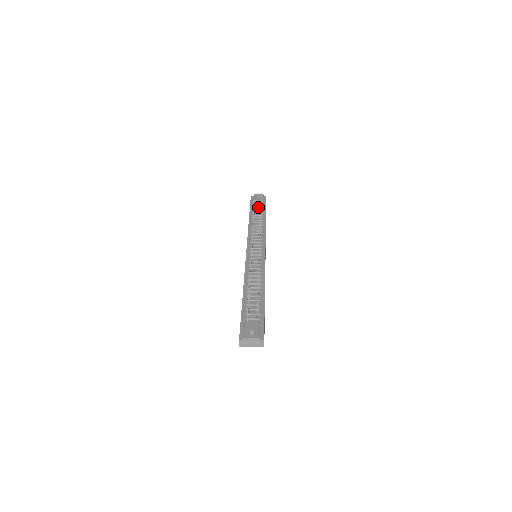
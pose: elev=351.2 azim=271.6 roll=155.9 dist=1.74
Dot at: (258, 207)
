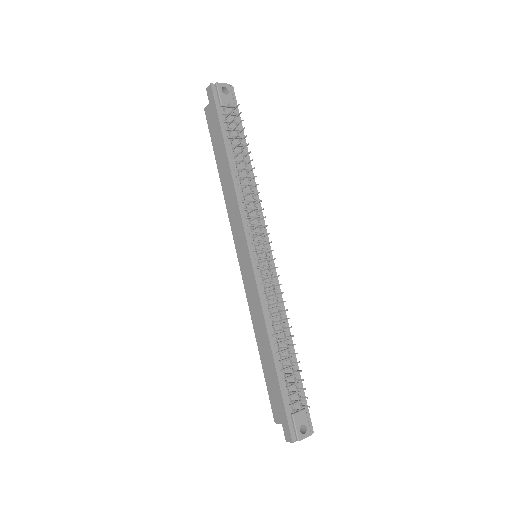
Dot at: (232, 126)
